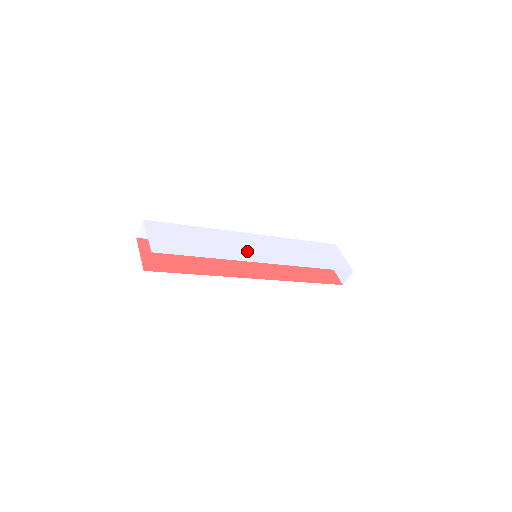
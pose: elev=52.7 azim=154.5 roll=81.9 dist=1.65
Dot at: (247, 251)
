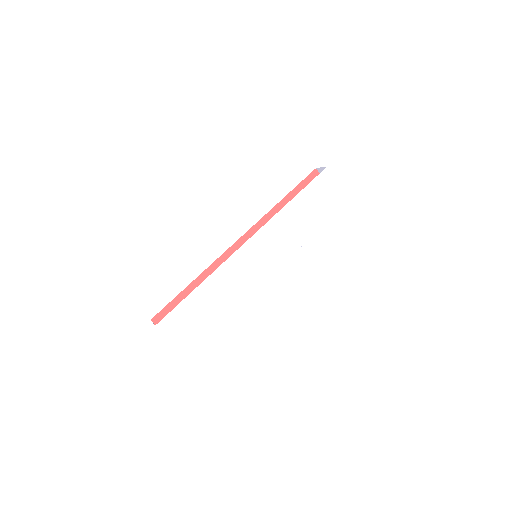
Dot at: (251, 275)
